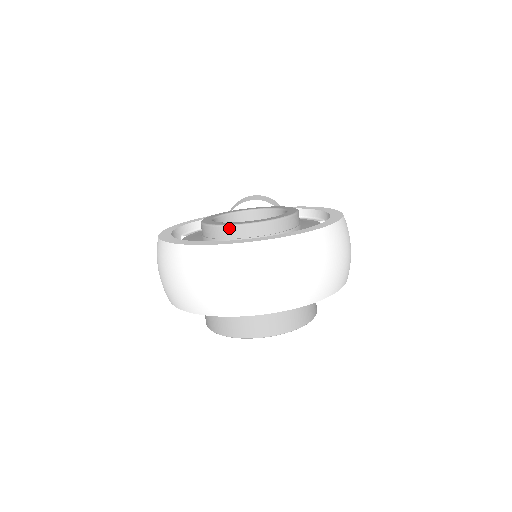
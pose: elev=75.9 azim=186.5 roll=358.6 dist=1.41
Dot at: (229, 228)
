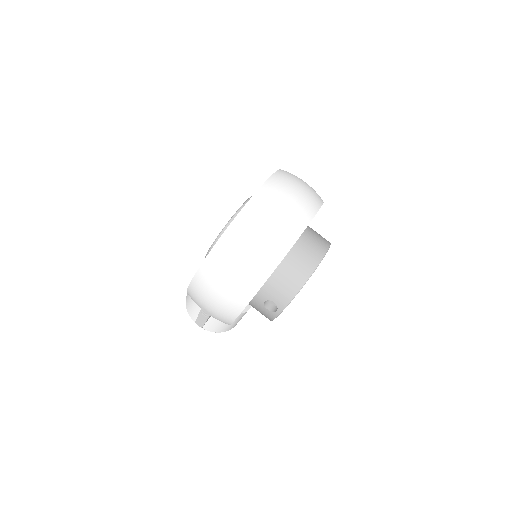
Dot at: occluded
